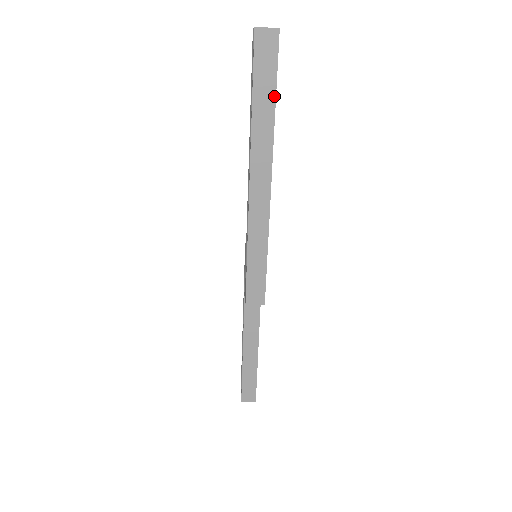
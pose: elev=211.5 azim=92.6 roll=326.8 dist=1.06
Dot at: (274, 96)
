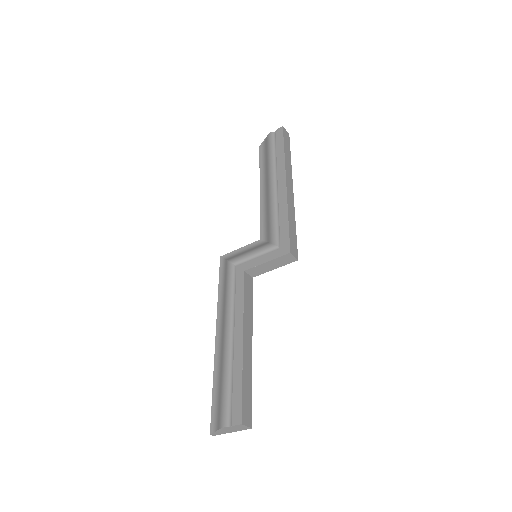
Dot at: (290, 154)
